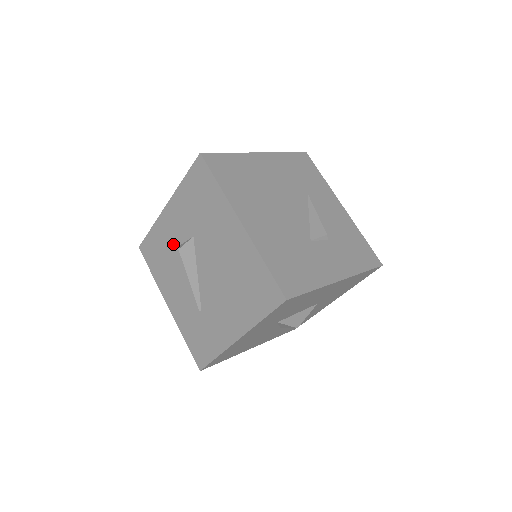
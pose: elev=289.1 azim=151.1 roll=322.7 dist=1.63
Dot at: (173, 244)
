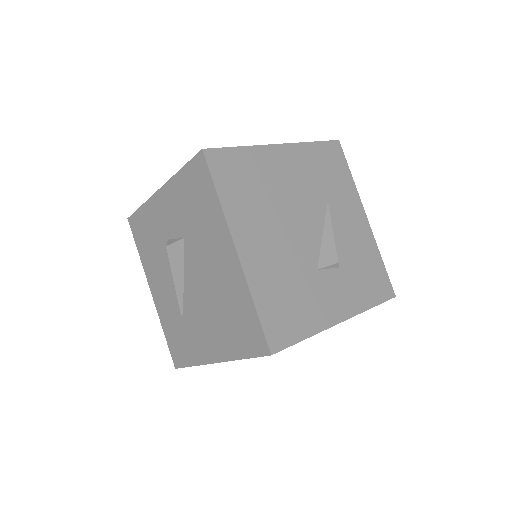
Dot at: (162, 234)
